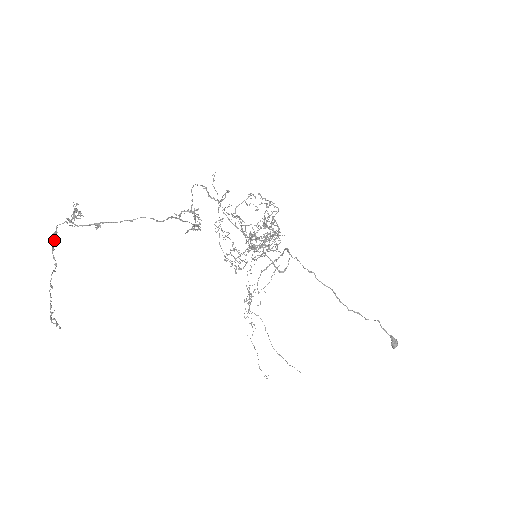
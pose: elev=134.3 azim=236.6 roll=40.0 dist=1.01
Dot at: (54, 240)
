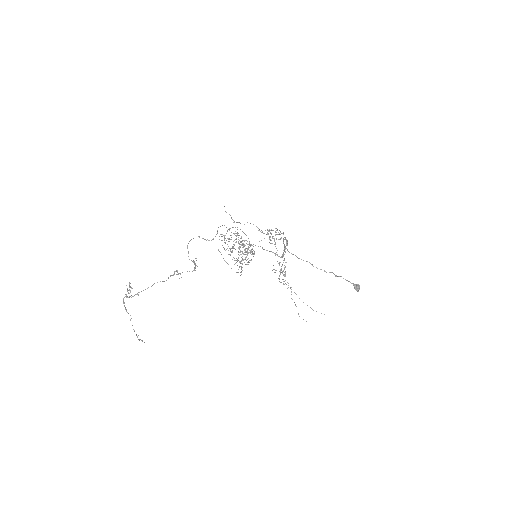
Dot at: occluded
